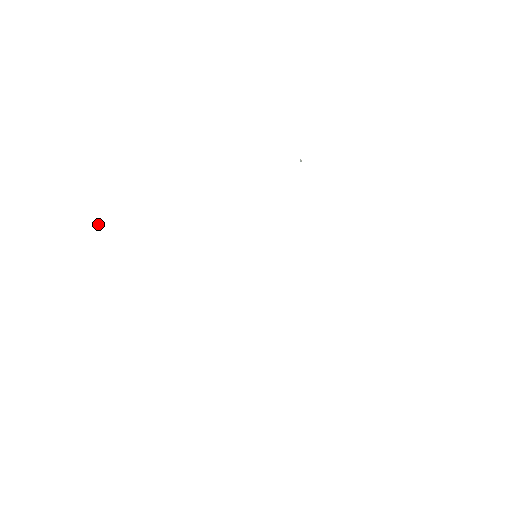
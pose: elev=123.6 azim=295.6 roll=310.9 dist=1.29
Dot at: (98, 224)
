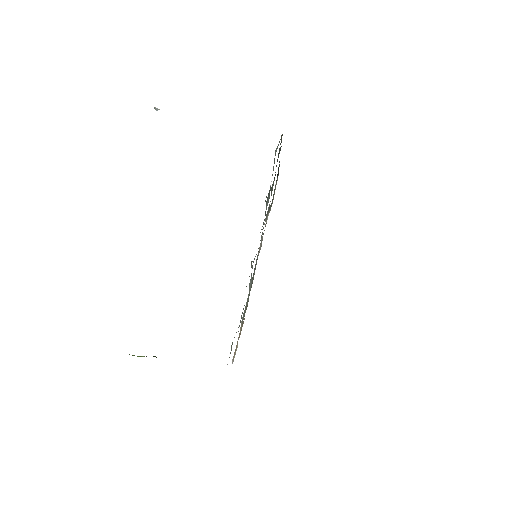
Dot at: occluded
